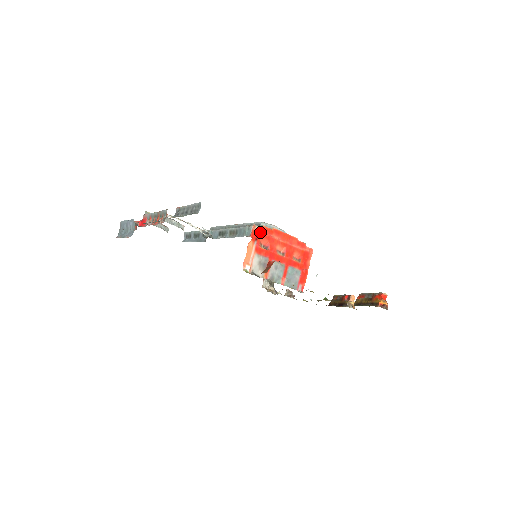
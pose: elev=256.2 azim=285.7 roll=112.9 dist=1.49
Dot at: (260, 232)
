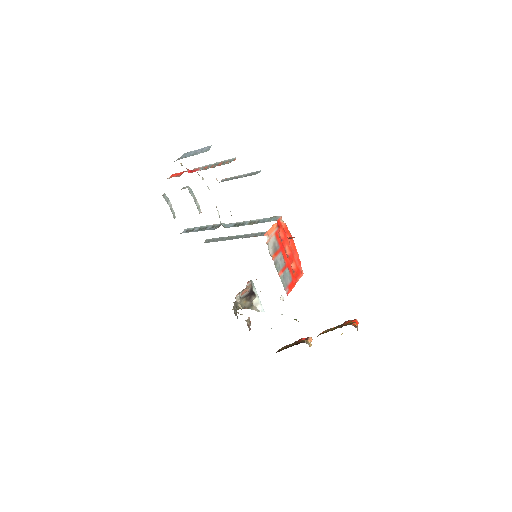
Dot at: (282, 225)
